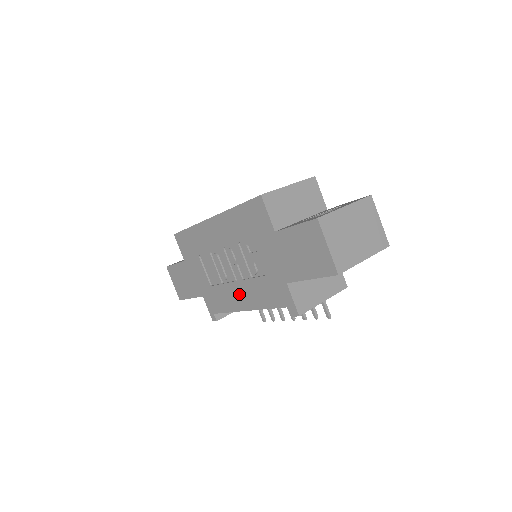
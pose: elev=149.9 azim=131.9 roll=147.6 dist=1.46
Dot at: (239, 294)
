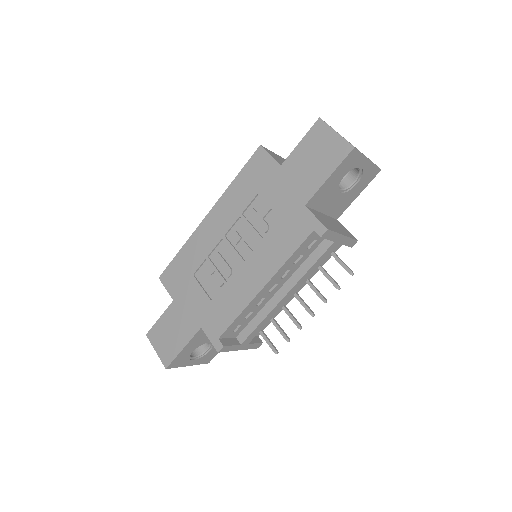
Dot at: (251, 274)
